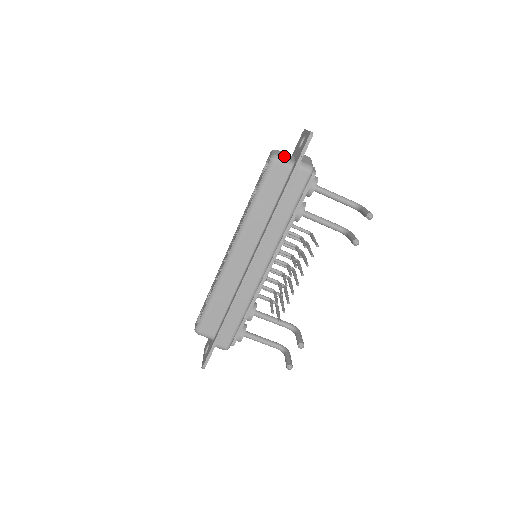
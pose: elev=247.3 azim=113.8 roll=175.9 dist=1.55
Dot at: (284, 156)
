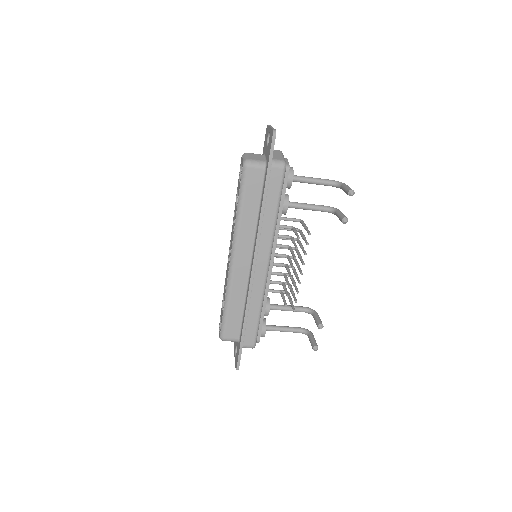
Dot at: (255, 158)
